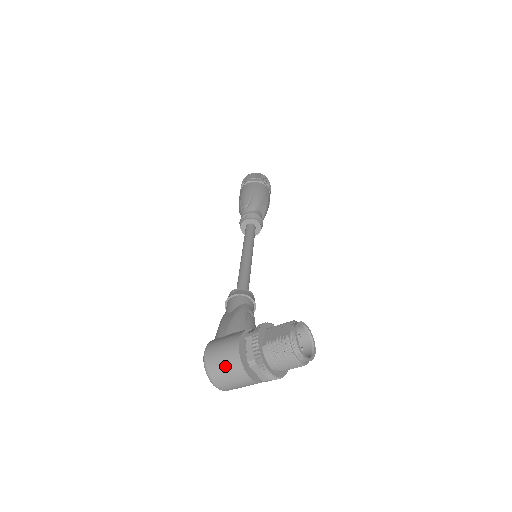
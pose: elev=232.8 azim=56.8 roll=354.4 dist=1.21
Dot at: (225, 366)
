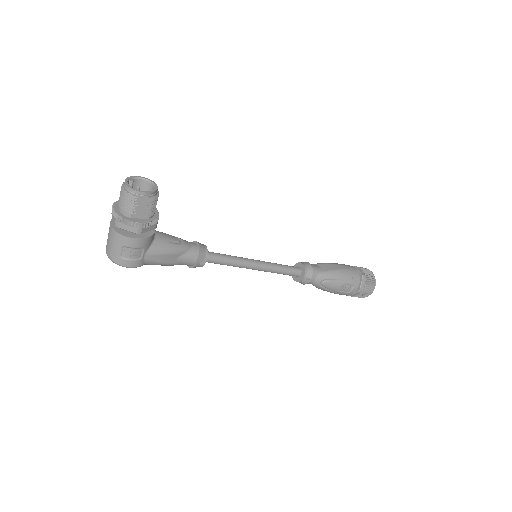
Dot at: occluded
